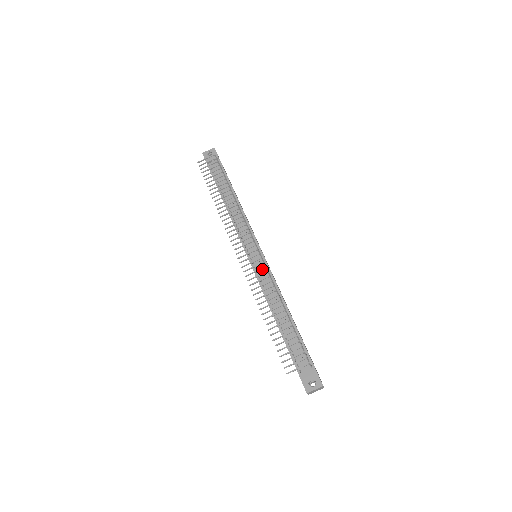
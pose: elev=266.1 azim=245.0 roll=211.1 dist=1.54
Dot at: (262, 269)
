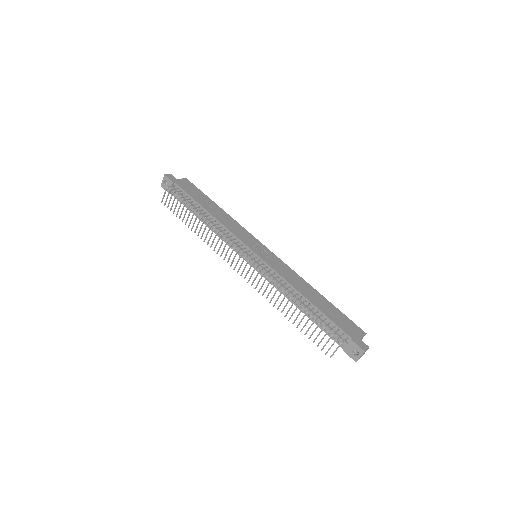
Dot at: (265, 271)
